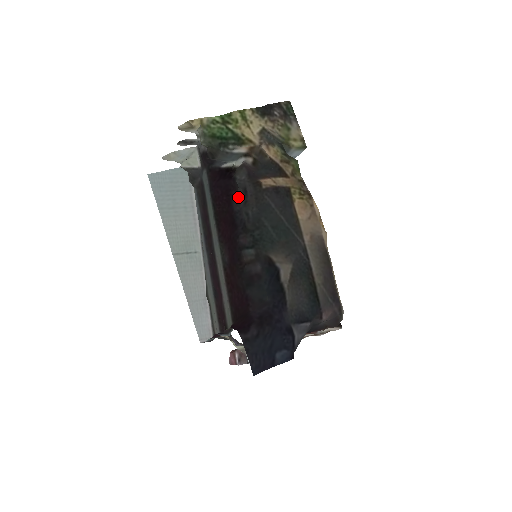
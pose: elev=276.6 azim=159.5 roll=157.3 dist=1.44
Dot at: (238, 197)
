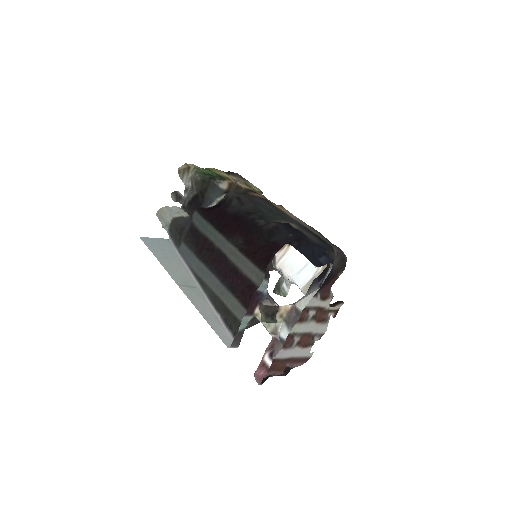
Dot at: (234, 204)
